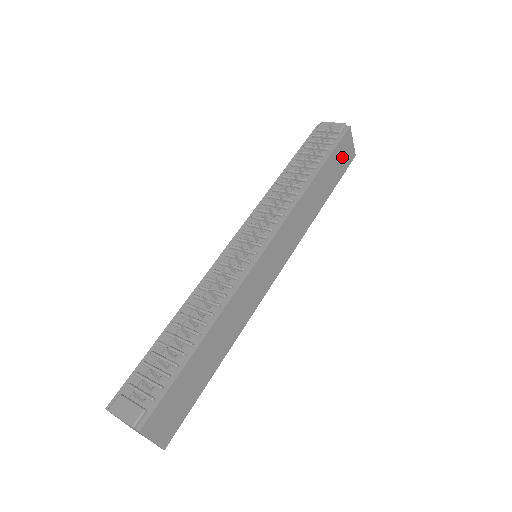
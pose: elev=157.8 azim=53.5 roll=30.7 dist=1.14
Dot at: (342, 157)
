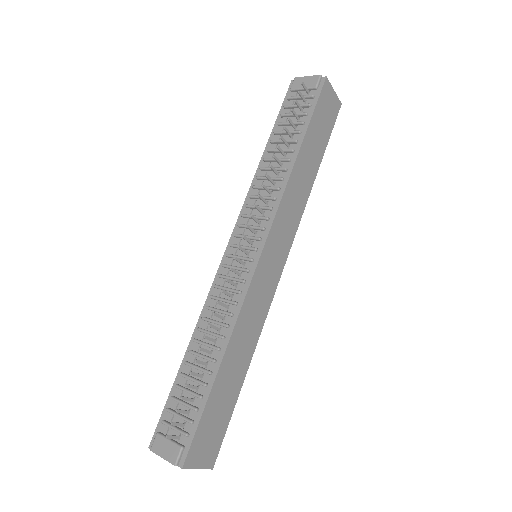
Dot at: (325, 115)
